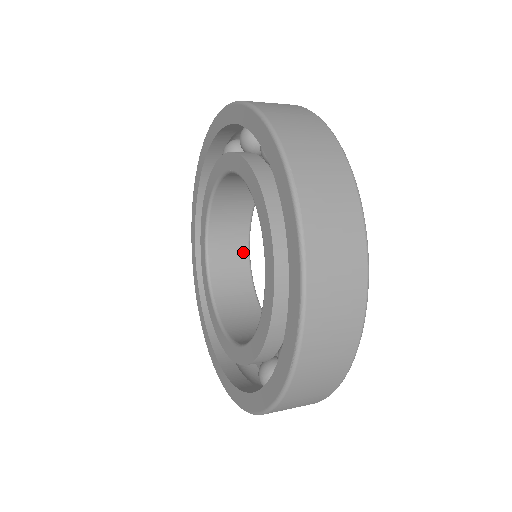
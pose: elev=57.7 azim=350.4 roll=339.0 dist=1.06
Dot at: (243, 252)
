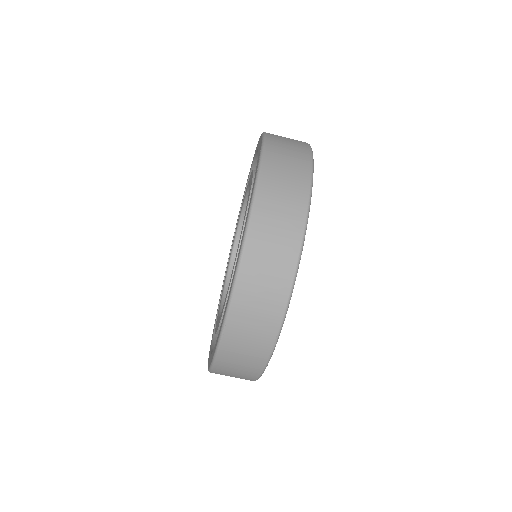
Dot at: occluded
